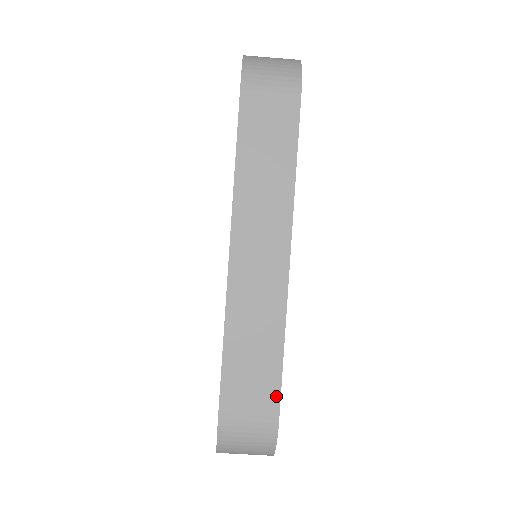
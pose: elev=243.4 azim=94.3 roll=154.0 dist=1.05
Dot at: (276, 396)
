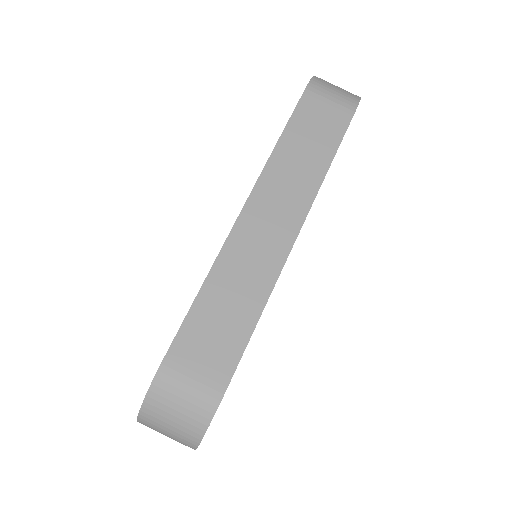
Dot at: (233, 363)
